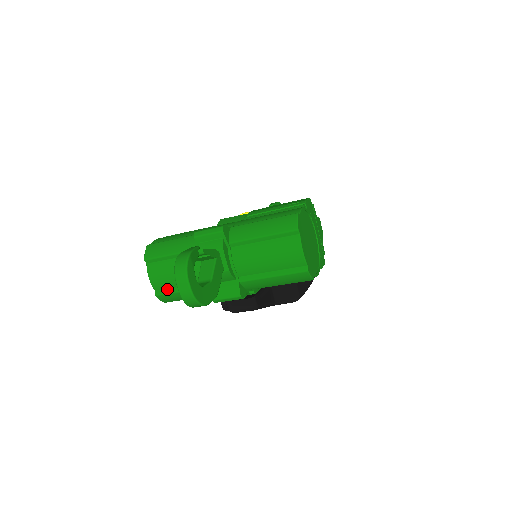
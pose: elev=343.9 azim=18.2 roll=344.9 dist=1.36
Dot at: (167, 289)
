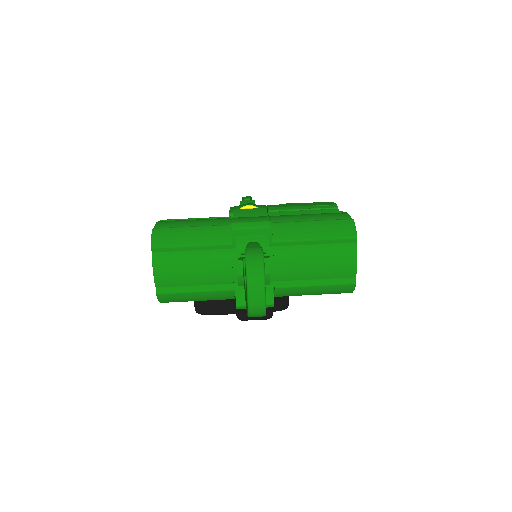
Dot at: (174, 287)
